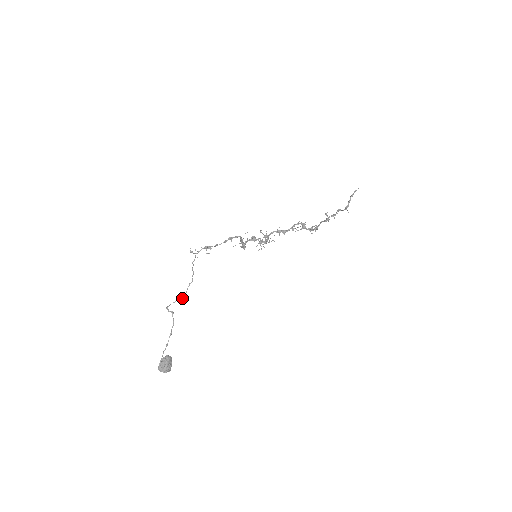
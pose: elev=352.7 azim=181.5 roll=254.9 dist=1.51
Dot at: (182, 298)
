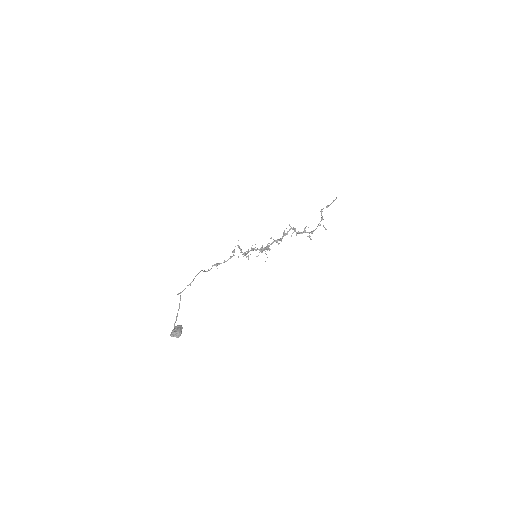
Dot at: (190, 285)
